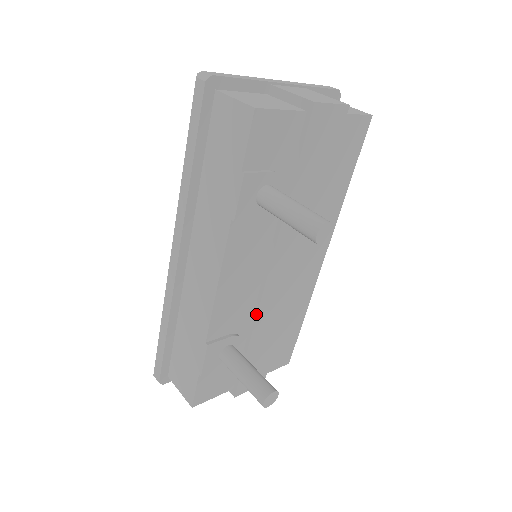
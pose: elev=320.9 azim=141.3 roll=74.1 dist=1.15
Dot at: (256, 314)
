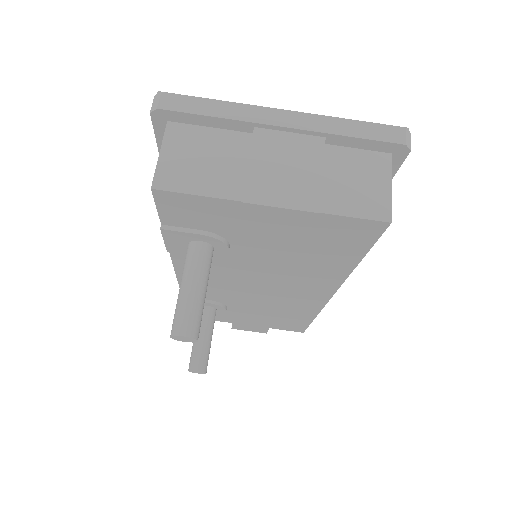
Dot at: (234, 302)
